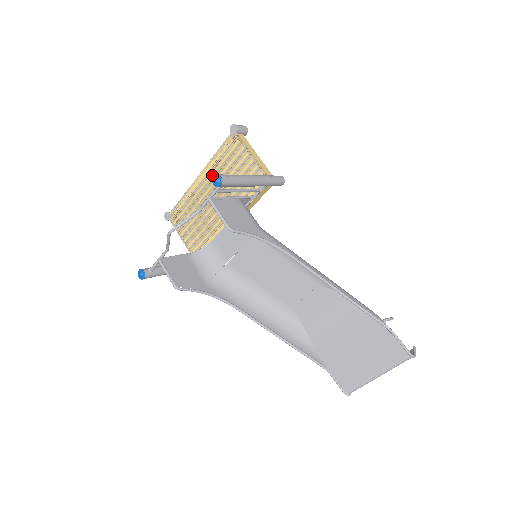
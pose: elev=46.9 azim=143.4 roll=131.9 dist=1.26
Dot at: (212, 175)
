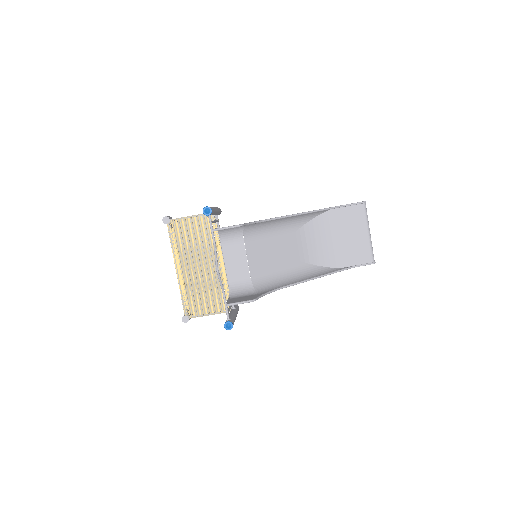
Dot at: (183, 257)
